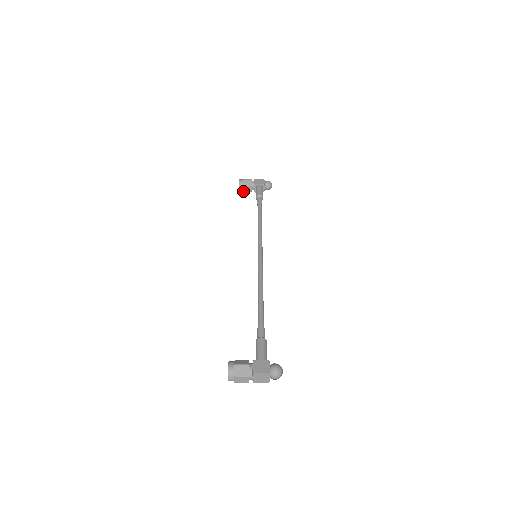
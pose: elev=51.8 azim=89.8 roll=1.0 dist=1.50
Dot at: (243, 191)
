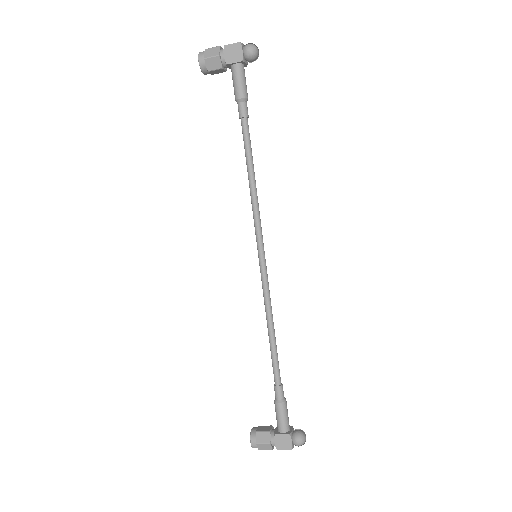
Dot at: (212, 74)
